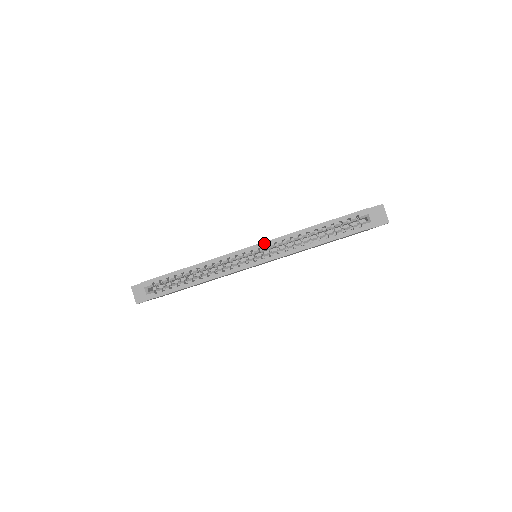
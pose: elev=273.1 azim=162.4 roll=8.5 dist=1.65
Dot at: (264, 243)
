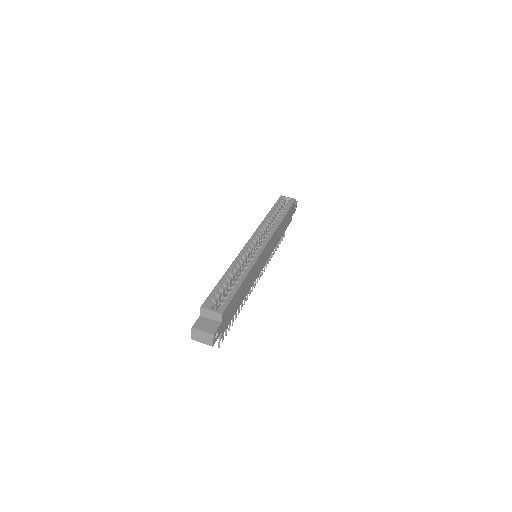
Dot at: (254, 234)
